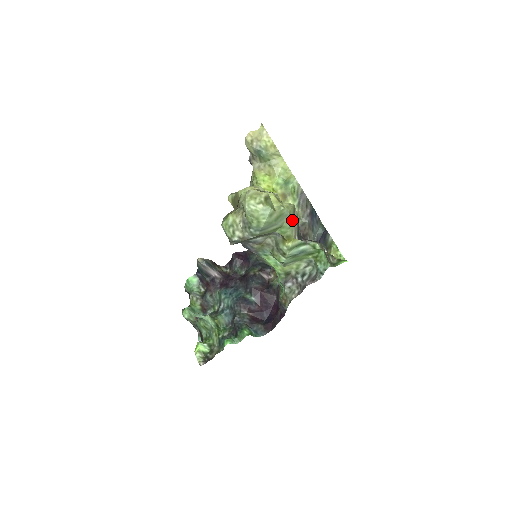
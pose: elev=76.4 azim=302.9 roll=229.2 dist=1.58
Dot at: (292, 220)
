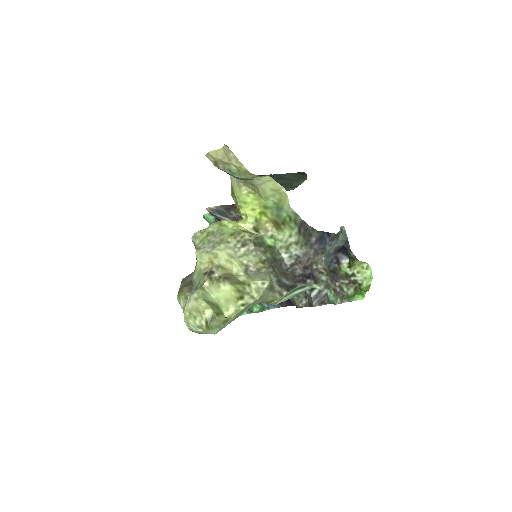
Dot at: (270, 292)
